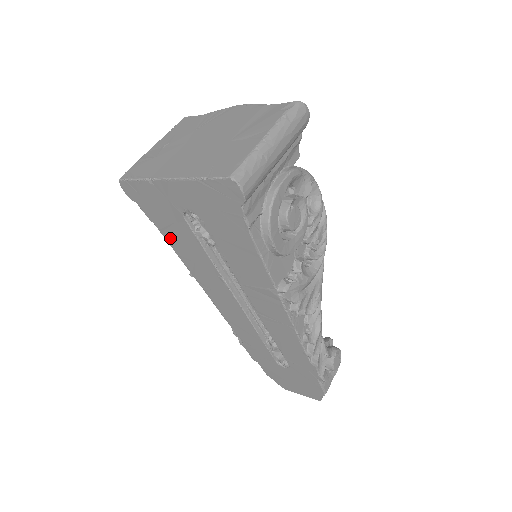
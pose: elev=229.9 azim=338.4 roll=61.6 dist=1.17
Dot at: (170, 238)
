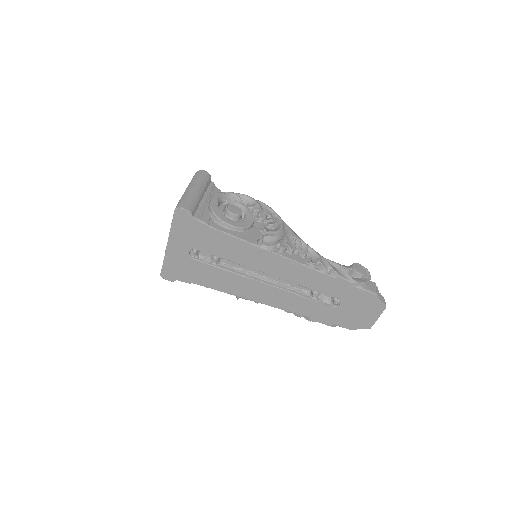
Dot at: (205, 283)
